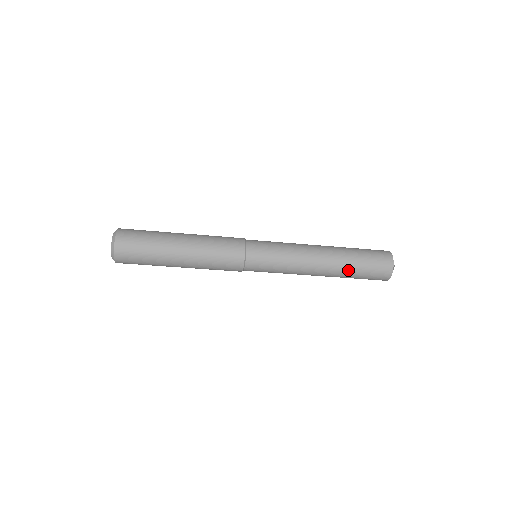
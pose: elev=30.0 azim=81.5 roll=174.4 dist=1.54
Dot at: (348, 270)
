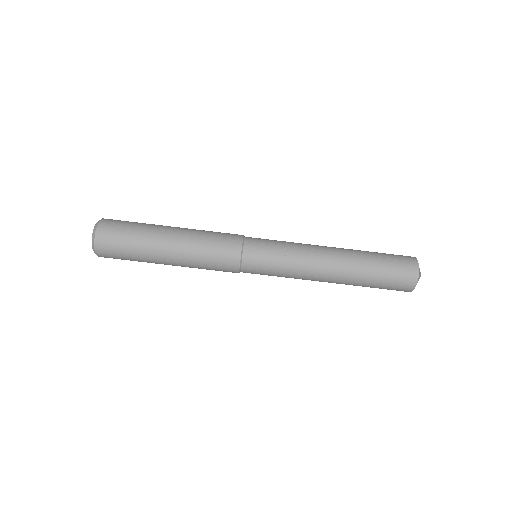
Dot at: (363, 275)
